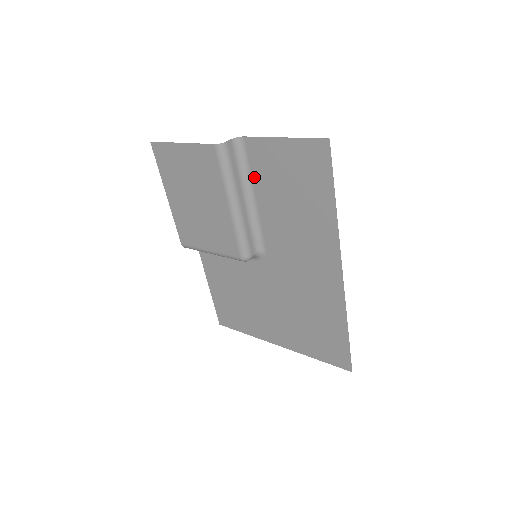
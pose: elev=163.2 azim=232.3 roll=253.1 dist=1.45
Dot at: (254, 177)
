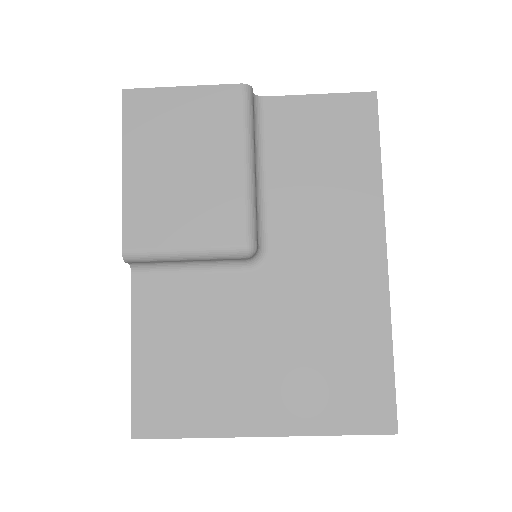
Dot at: (270, 144)
